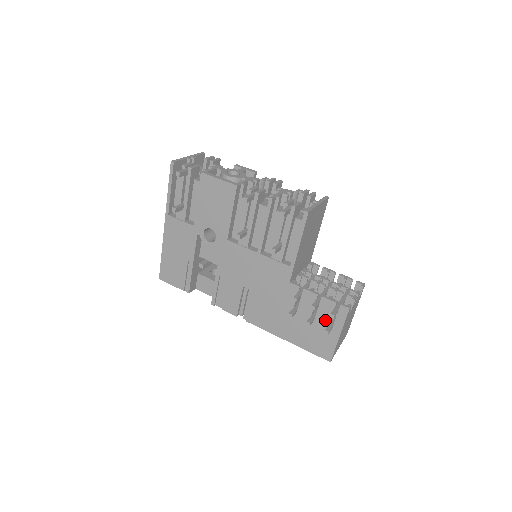
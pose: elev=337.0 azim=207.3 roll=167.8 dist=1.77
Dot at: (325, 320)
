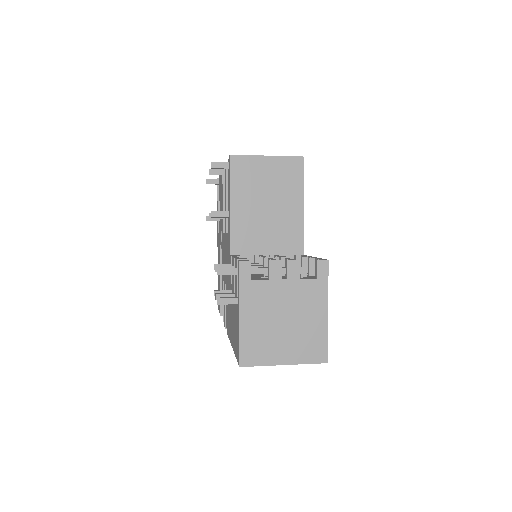
Dot at: (236, 294)
